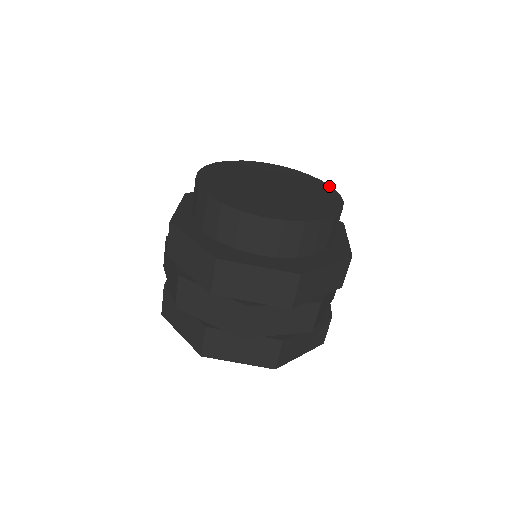
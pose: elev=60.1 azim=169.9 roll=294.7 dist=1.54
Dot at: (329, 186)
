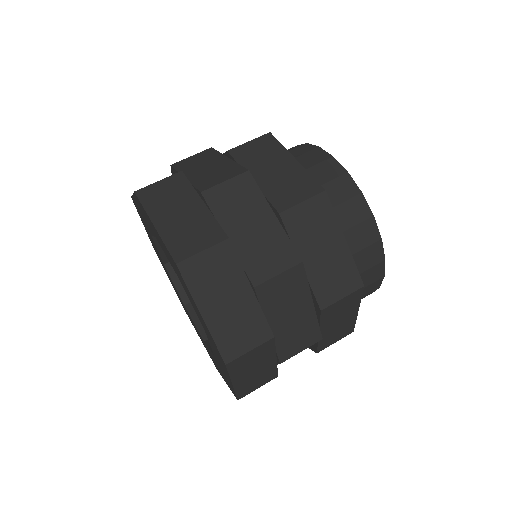
Dot at: occluded
